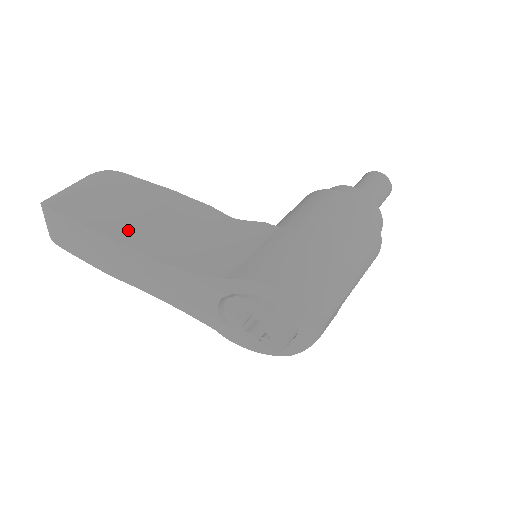
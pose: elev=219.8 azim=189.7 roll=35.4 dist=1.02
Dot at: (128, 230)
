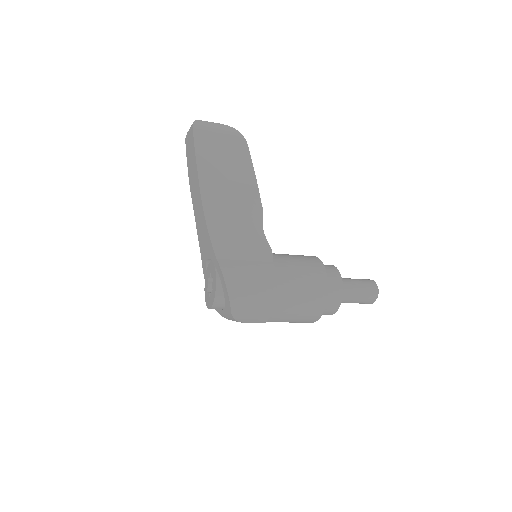
Dot at: (211, 183)
